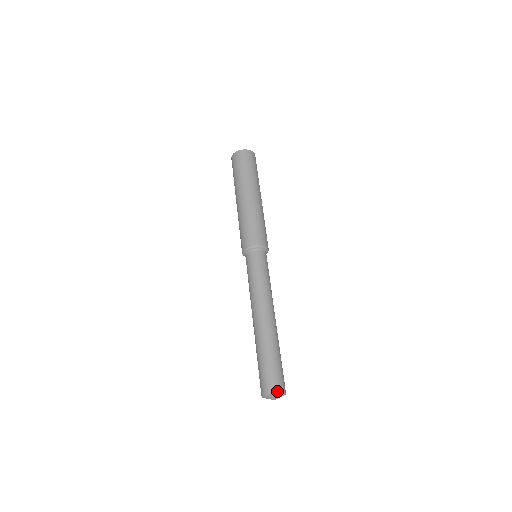
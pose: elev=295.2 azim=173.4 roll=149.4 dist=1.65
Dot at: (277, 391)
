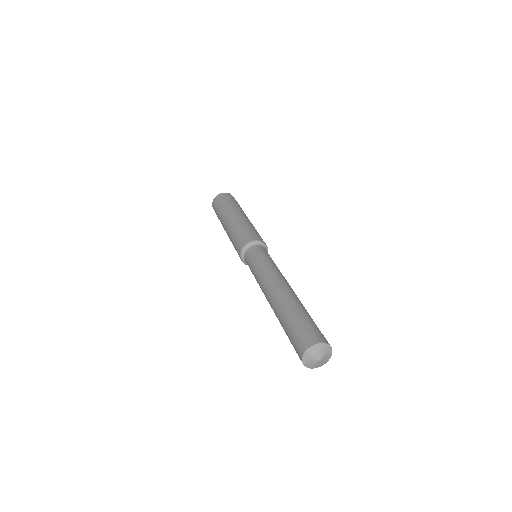
Dot at: (312, 343)
